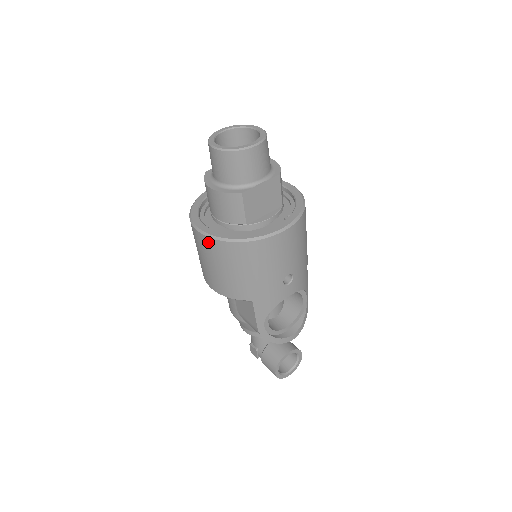
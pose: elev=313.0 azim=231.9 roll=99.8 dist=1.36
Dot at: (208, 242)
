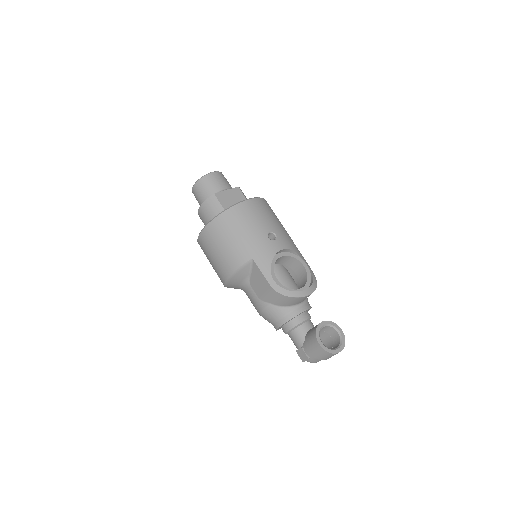
Dot at: (206, 232)
